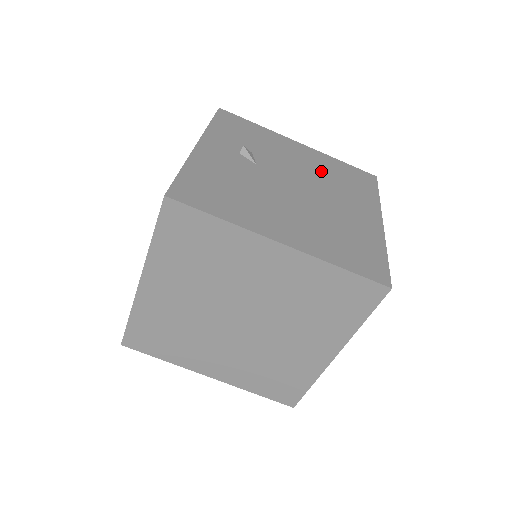
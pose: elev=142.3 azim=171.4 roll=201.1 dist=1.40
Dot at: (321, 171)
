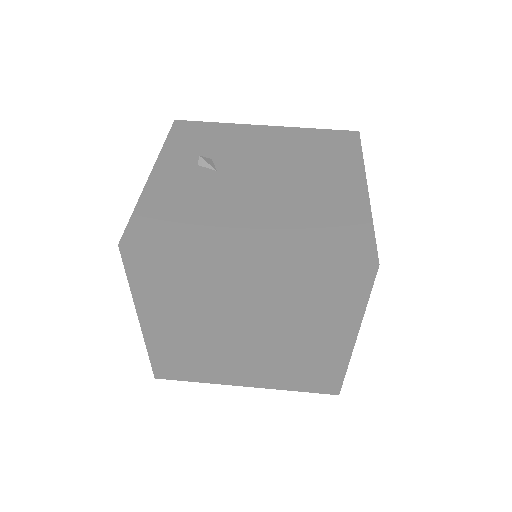
Dot at: (291, 150)
